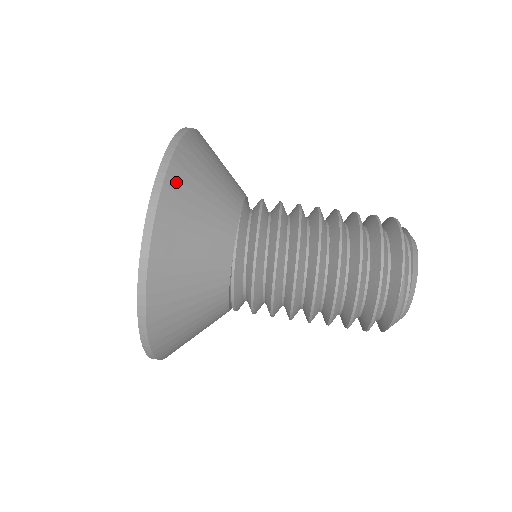
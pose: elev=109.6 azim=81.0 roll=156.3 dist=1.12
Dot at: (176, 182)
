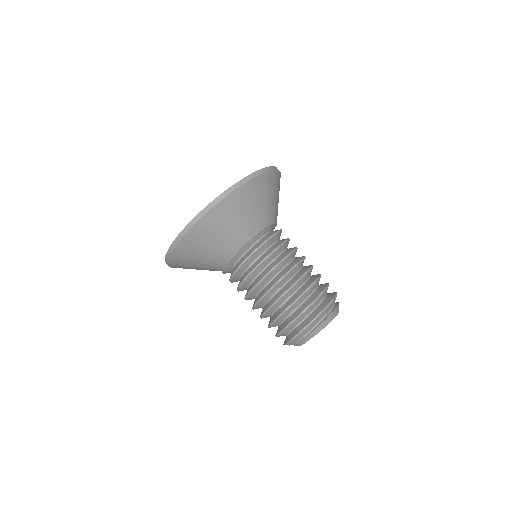
Dot at: (200, 228)
